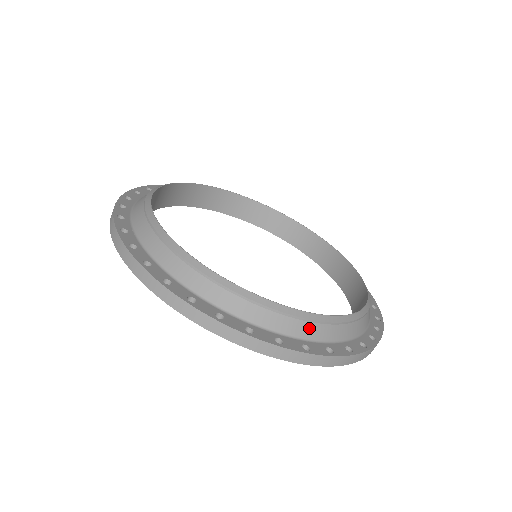
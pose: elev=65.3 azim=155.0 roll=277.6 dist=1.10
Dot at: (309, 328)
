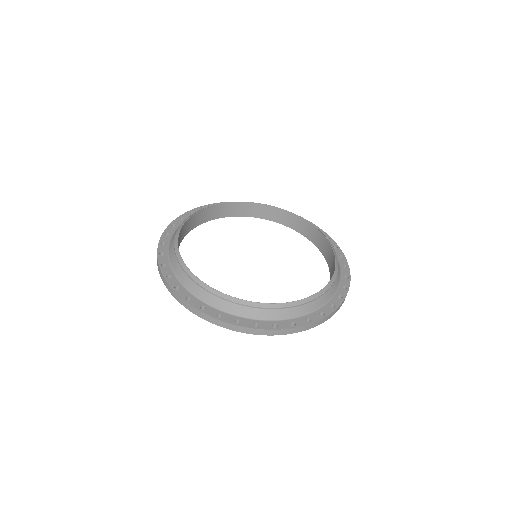
Dot at: (307, 307)
